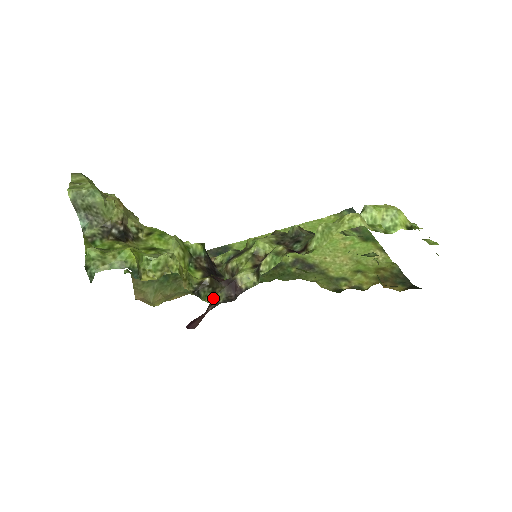
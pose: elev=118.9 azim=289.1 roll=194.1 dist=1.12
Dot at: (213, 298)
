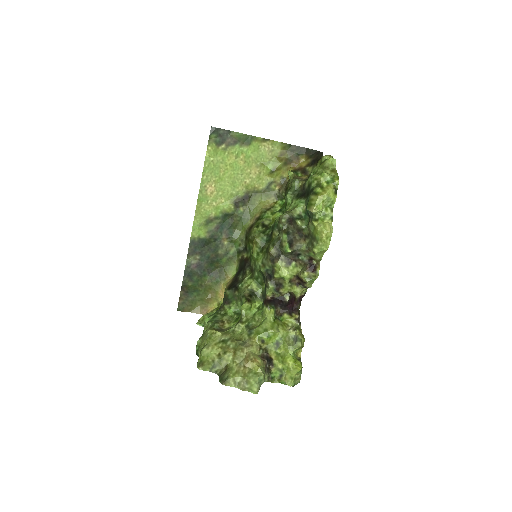
Dot at: (299, 311)
